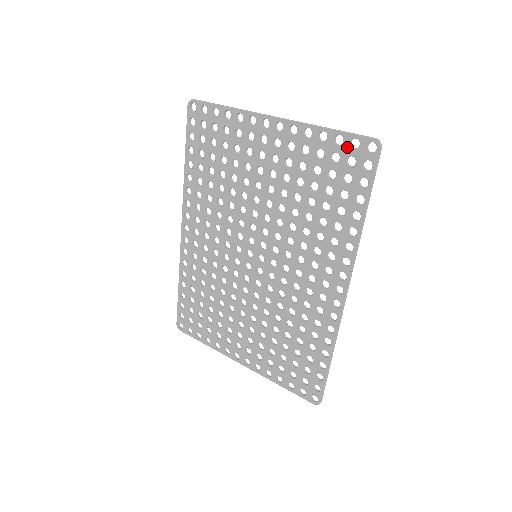
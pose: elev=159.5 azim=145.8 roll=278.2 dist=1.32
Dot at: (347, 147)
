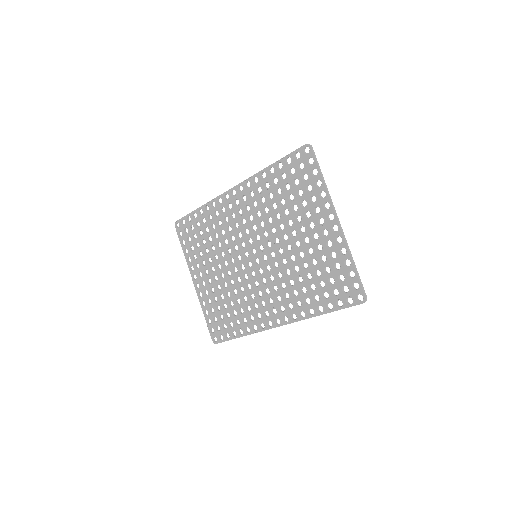
Dot at: (351, 282)
